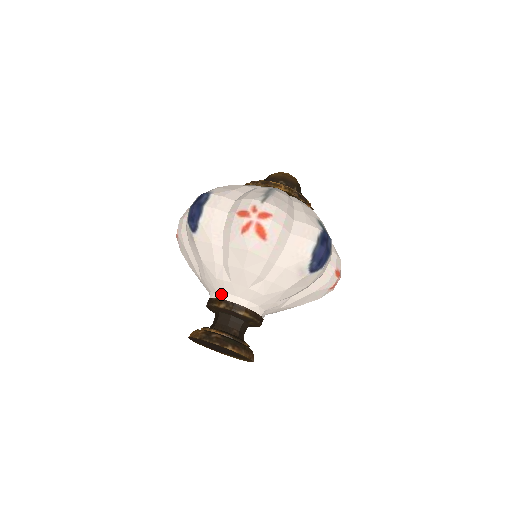
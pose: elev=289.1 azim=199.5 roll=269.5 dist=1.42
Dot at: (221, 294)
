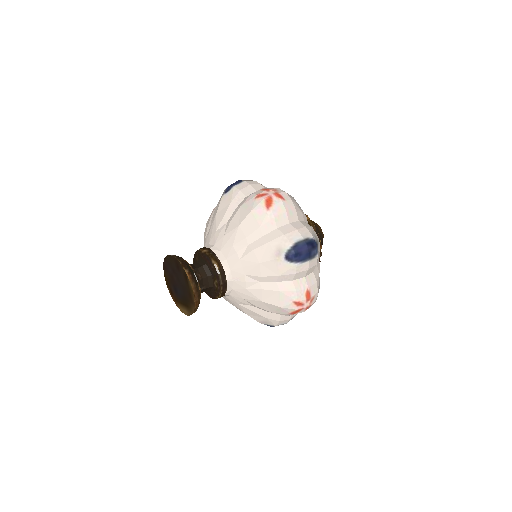
Dot at: (211, 246)
